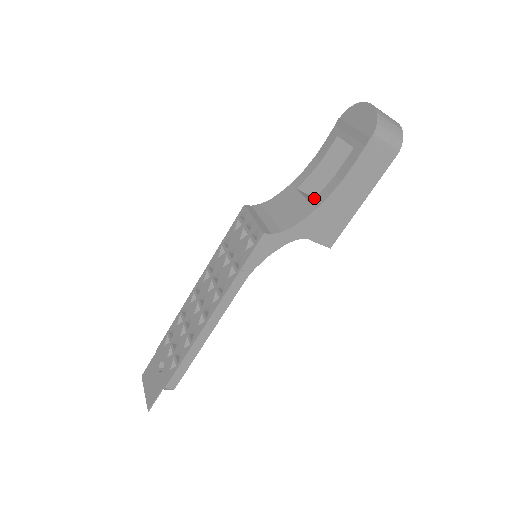
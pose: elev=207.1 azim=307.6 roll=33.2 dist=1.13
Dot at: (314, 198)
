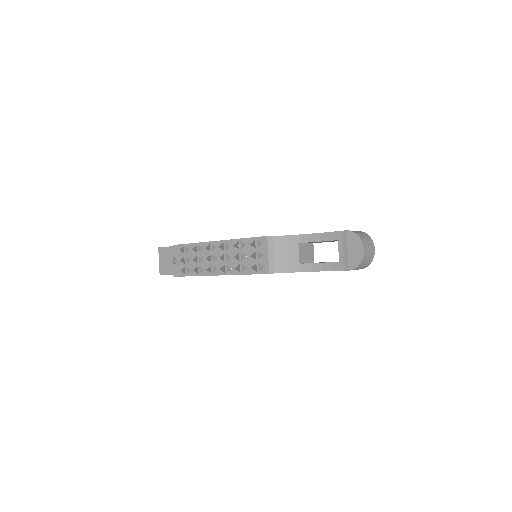
Dot at: (303, 263)
